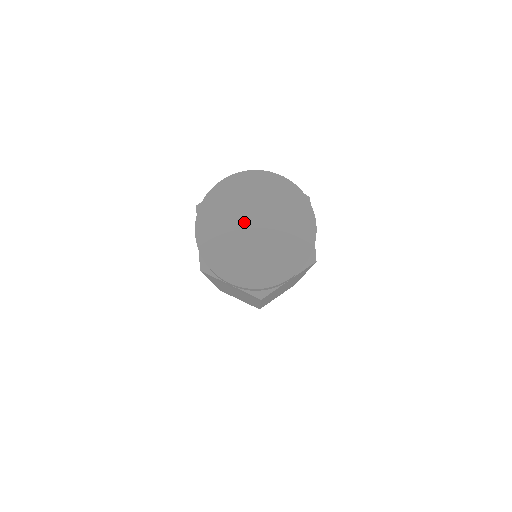
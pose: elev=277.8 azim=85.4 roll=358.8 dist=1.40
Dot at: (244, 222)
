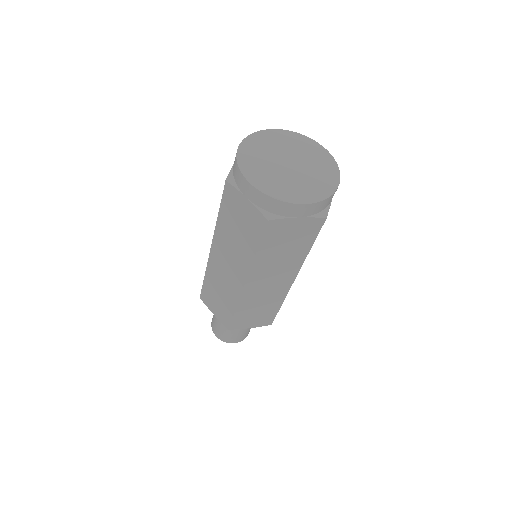
Dot at: (282, 157)
